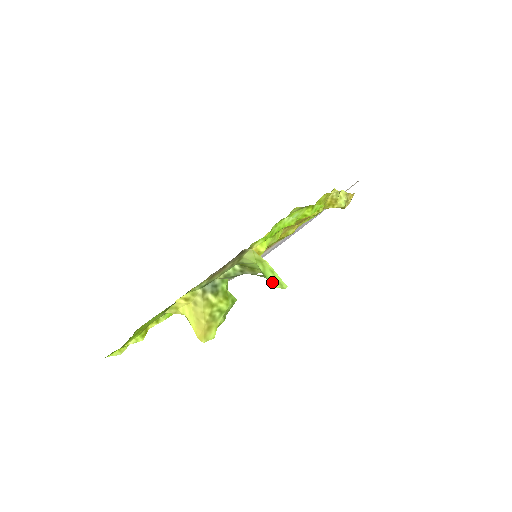
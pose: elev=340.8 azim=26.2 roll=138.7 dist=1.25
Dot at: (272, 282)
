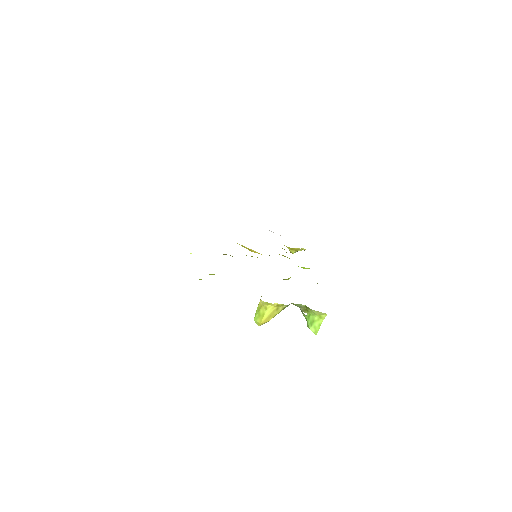
Dot at: (313, 327)
